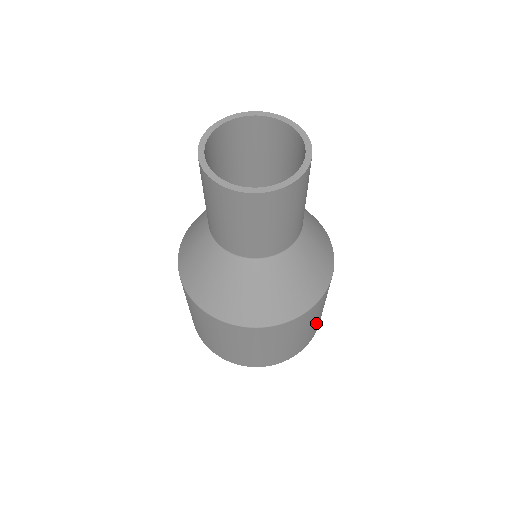
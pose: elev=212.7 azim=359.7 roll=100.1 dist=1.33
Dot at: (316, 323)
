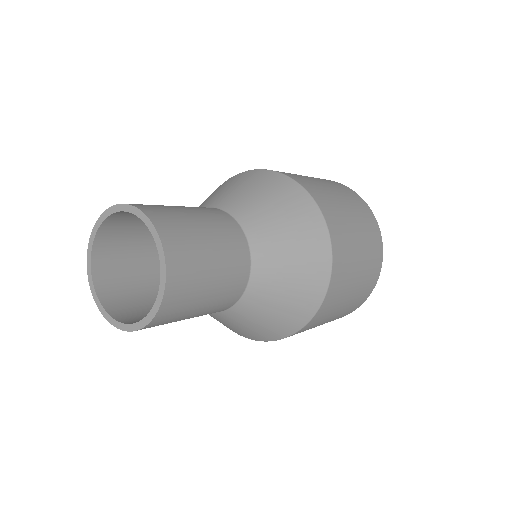
Dot at: occluded
